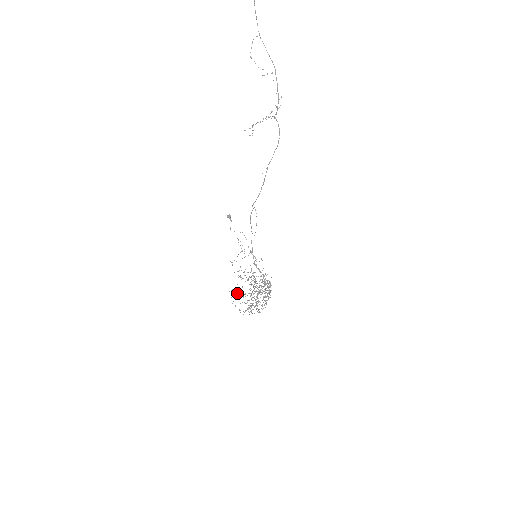
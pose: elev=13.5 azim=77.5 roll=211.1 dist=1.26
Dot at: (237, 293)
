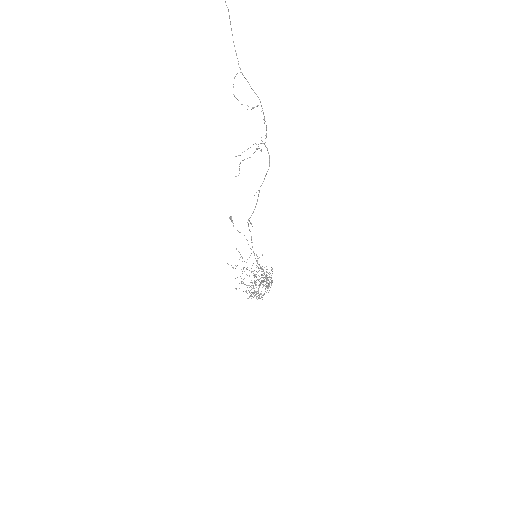
Dot at: (242, 283)
